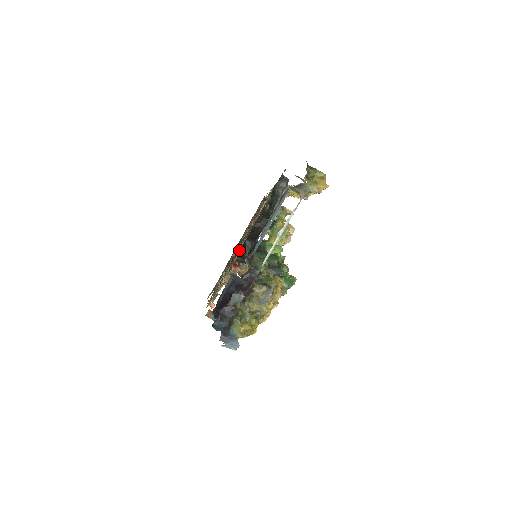
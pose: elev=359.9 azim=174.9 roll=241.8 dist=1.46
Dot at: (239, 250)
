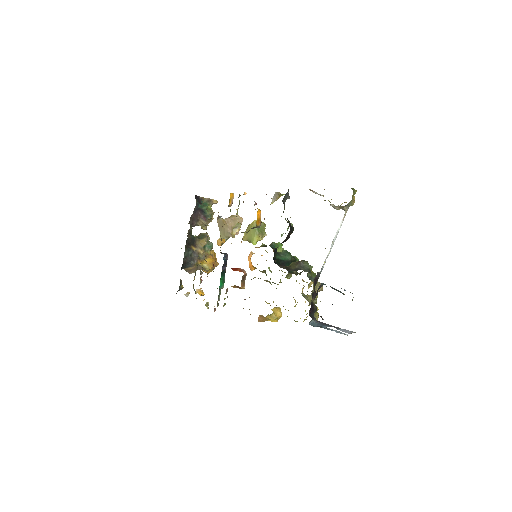
Dot at: occluded
